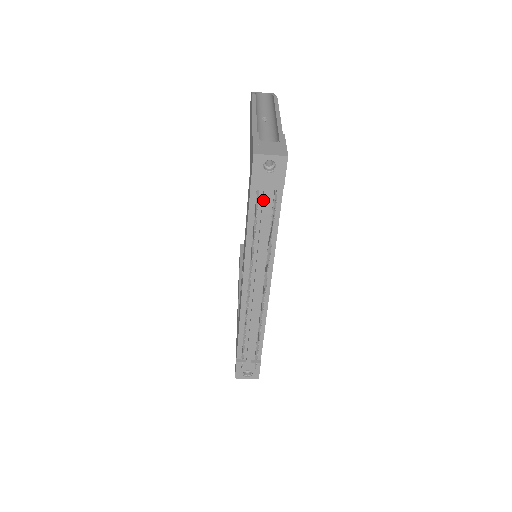
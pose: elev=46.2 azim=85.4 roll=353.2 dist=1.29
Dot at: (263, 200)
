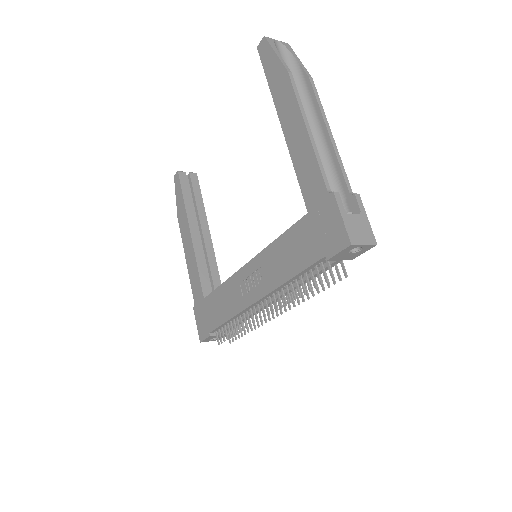
Dot at: occluded
